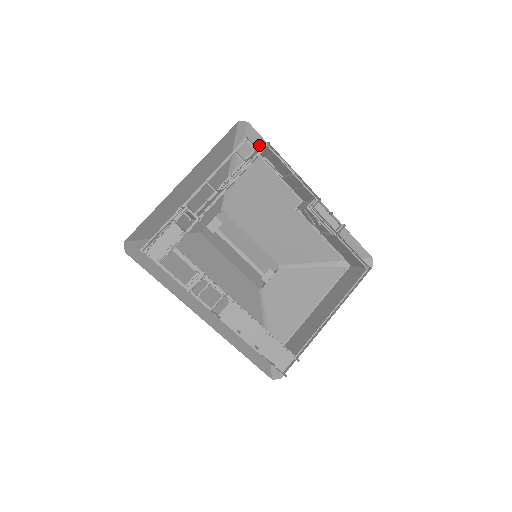
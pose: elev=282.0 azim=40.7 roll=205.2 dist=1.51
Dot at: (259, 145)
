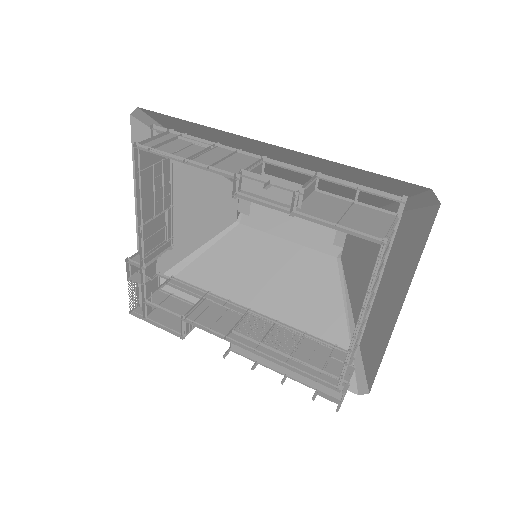
Dot at: (171, 122)
